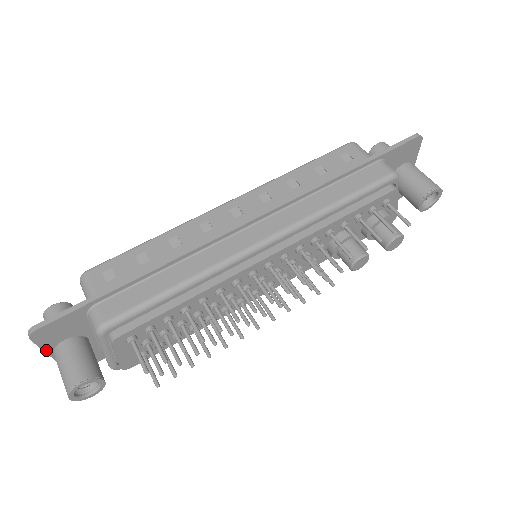
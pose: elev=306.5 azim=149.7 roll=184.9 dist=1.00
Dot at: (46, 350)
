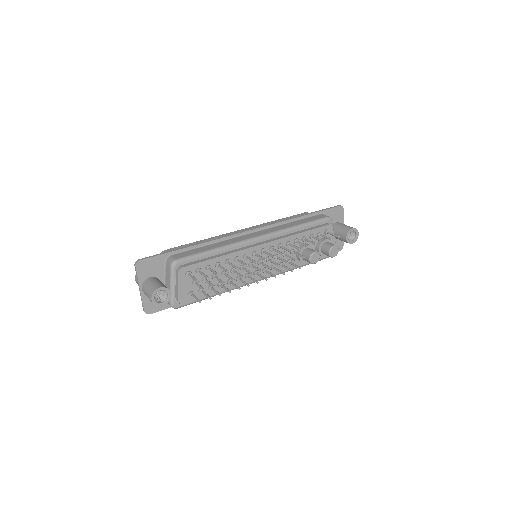
Dot at: (139, 281)
